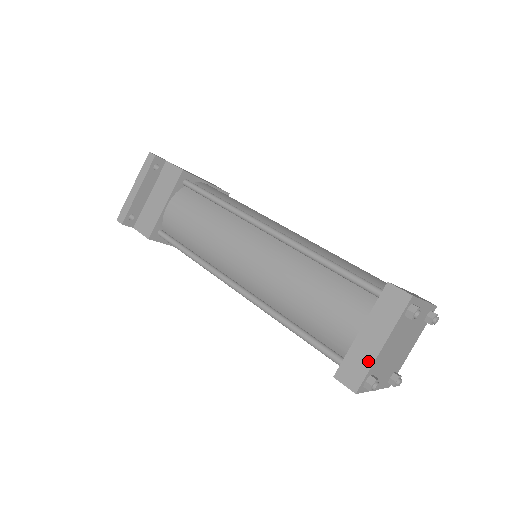
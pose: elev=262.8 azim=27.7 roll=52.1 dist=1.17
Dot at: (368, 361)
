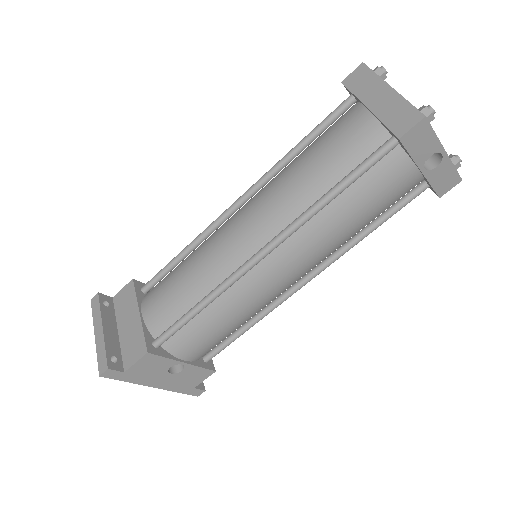
Dot at: (399, 102)
